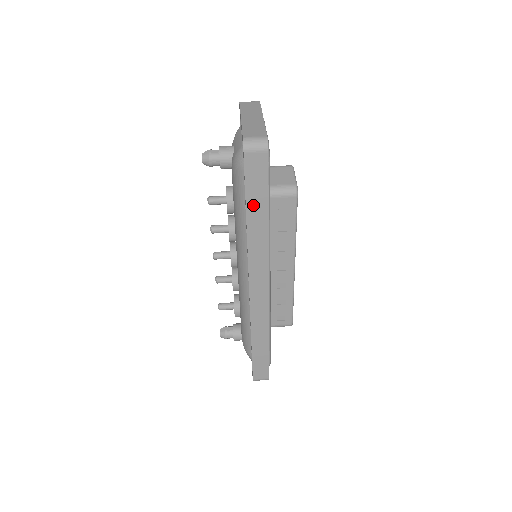
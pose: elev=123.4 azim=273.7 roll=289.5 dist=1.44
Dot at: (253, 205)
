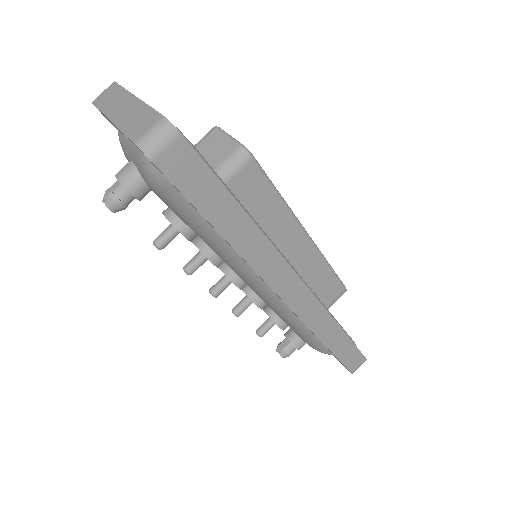
Dot at: (216, 214)
